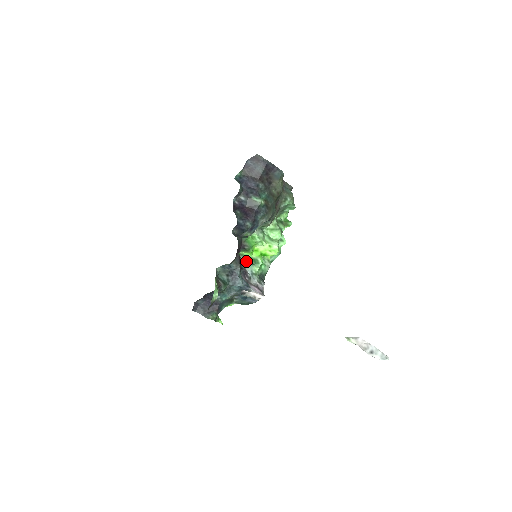
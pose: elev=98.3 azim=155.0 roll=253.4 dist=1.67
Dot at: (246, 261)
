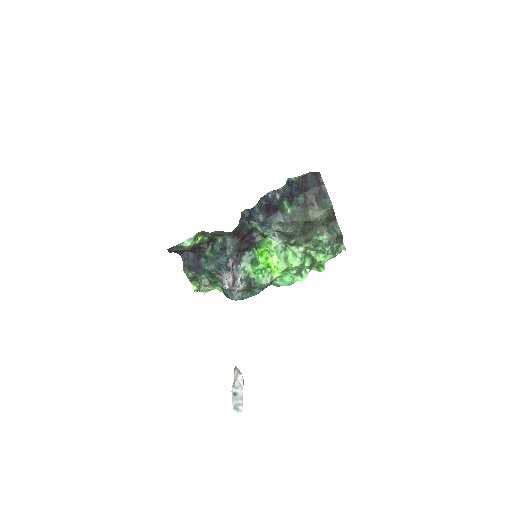
Dot at: (250, 258)
